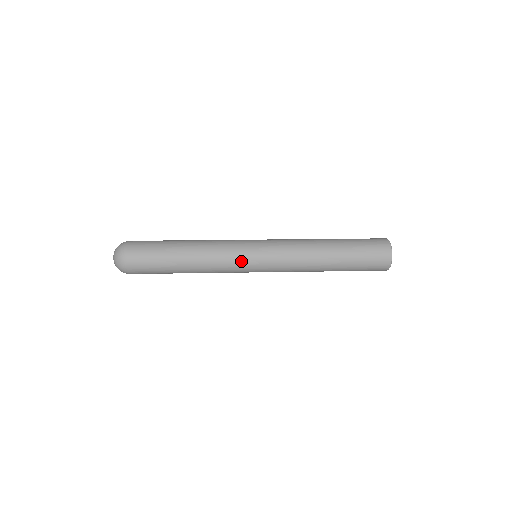
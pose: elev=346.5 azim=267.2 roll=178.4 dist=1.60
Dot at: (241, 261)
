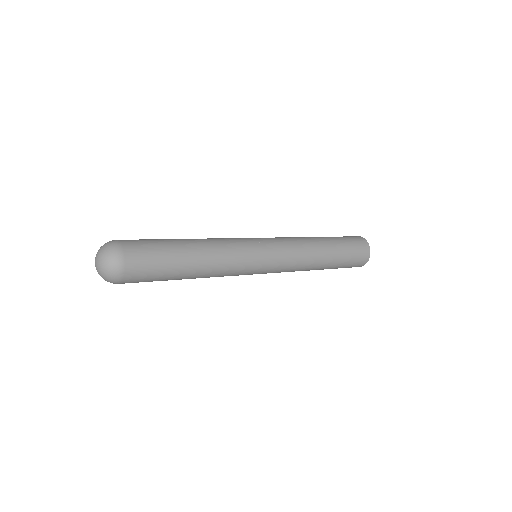
Dot at: (251, 250)
